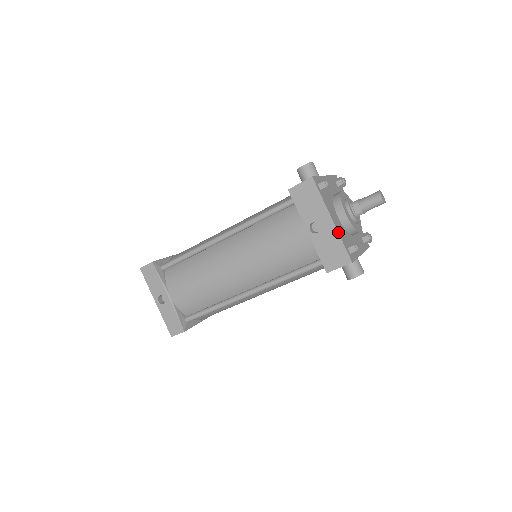
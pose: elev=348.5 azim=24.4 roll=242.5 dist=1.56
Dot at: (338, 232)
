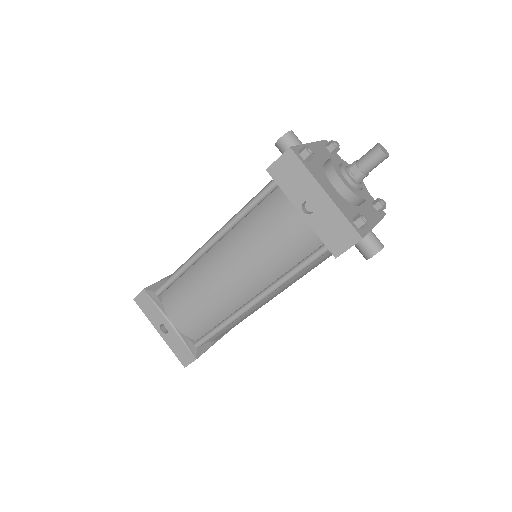
Dot at: (337, 206)
